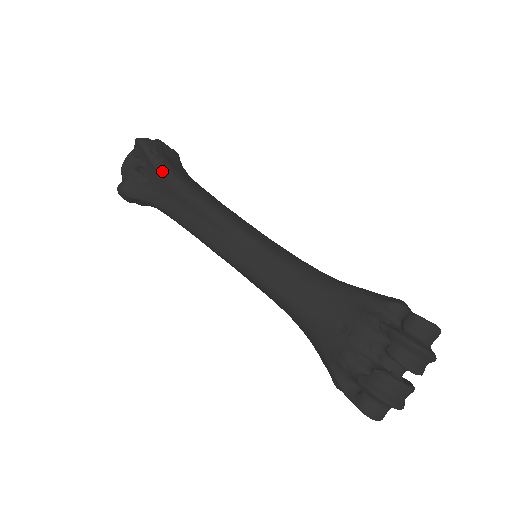
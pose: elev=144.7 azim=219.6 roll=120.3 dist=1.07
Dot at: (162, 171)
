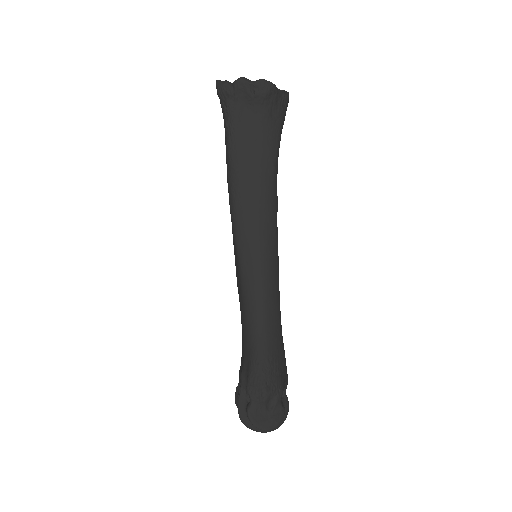
Dot at: (225, 131)
